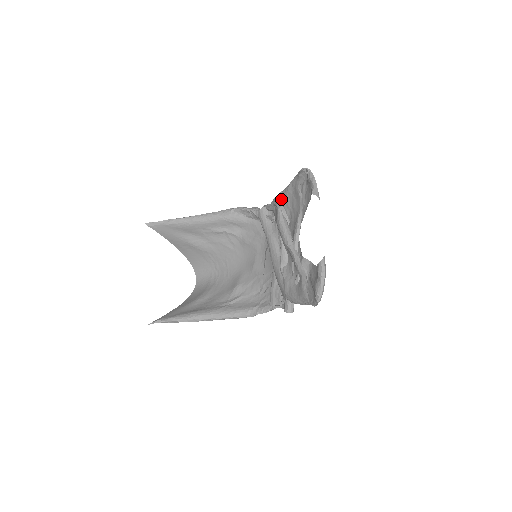
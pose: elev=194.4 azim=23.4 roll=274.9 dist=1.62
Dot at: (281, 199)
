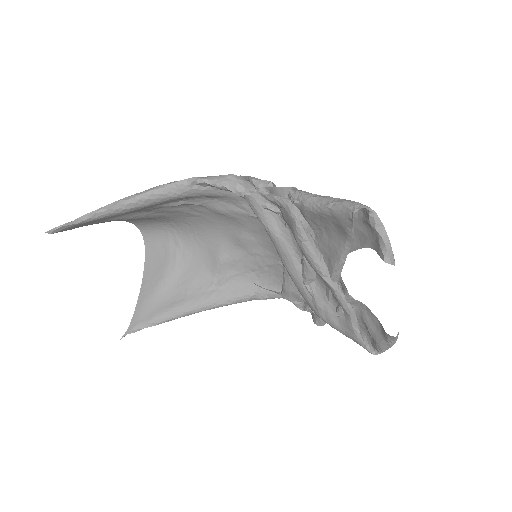
Dot at: (300, 209)
